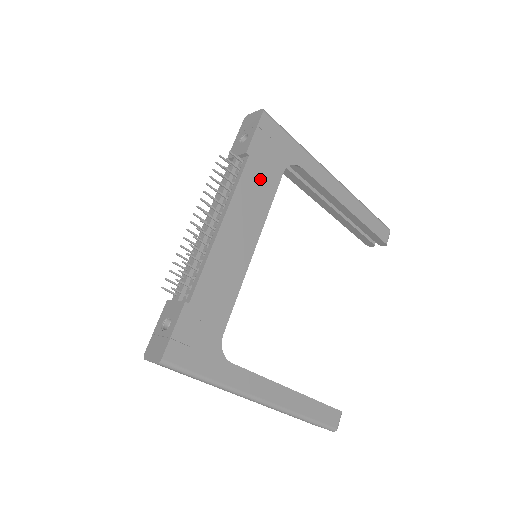
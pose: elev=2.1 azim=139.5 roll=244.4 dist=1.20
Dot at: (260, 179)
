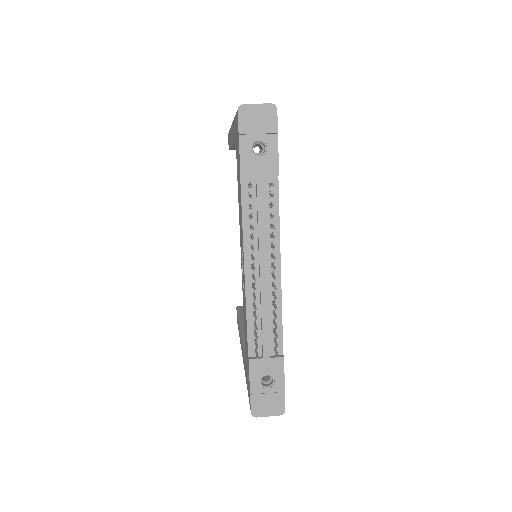
Dot at: occluded
